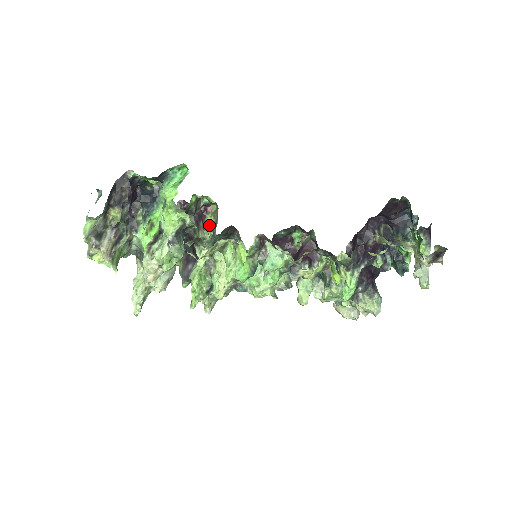
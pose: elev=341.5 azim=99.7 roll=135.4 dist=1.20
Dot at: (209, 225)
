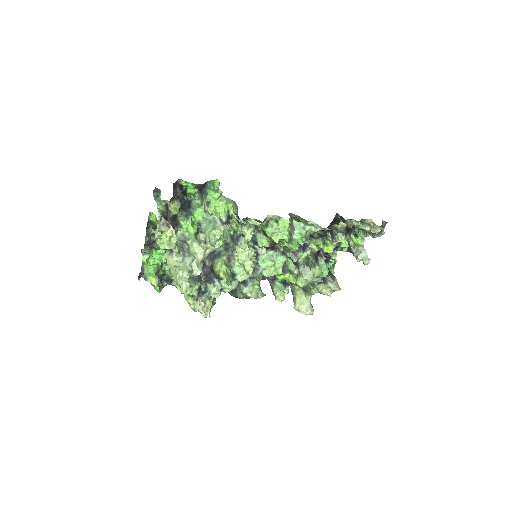
Dot at: (230, 227)
